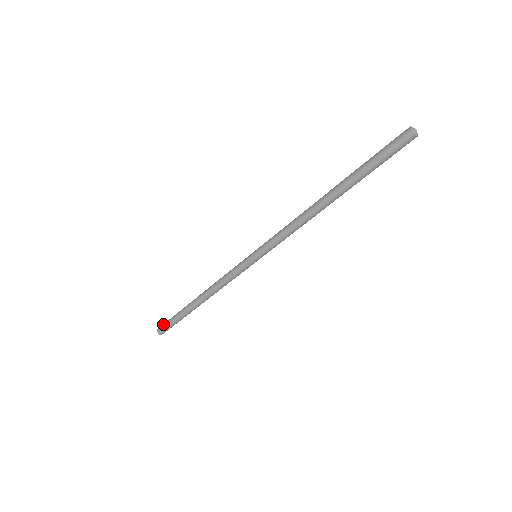
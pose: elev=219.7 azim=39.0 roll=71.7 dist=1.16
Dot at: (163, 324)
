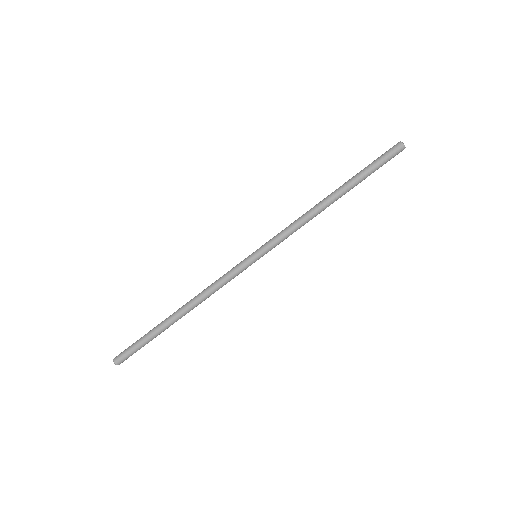
Dot at: (126, 350)
